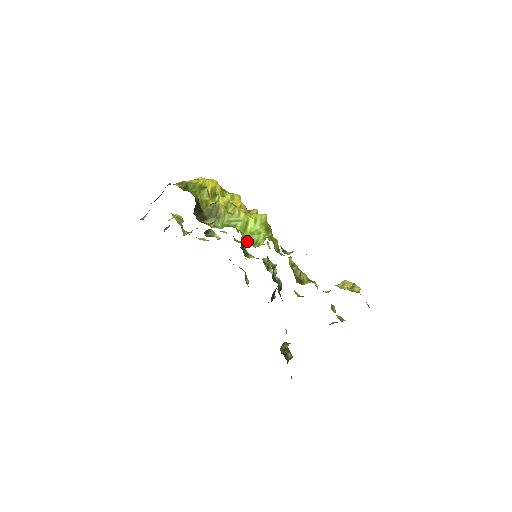
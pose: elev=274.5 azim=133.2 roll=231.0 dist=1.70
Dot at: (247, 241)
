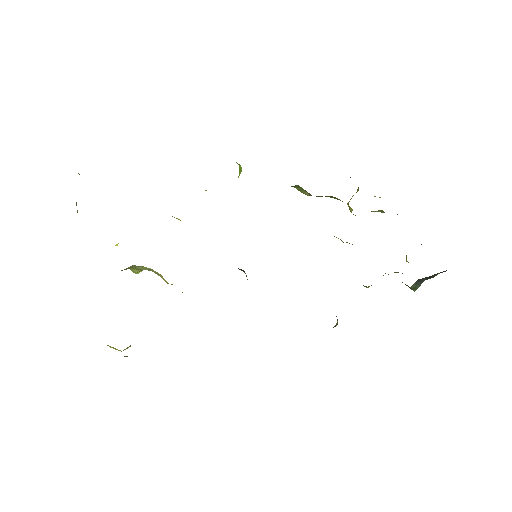
Dot at: occluded
